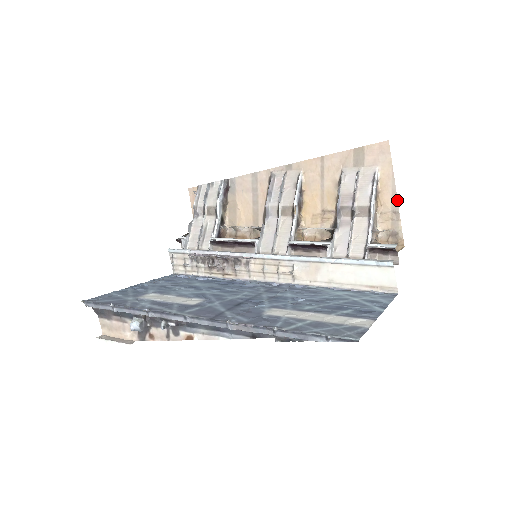
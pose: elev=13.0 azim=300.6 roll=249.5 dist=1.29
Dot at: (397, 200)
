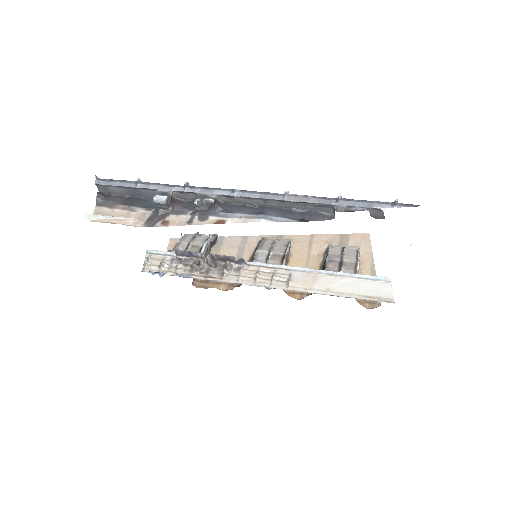
Dot at: (375, 271)
